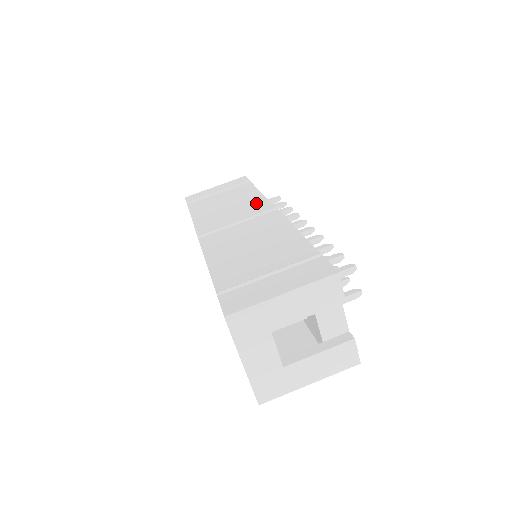
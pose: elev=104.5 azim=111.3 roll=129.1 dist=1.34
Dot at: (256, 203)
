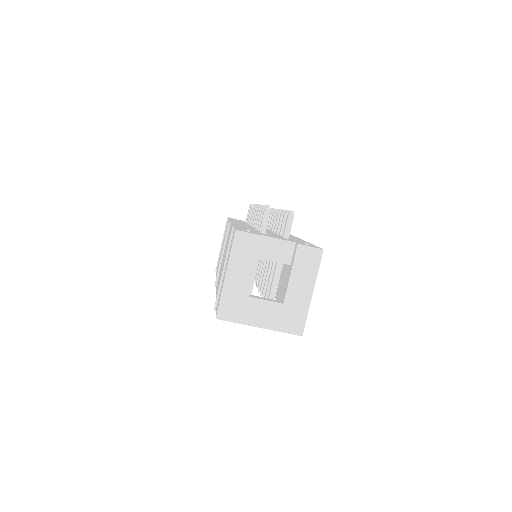
Dot at: occluded
